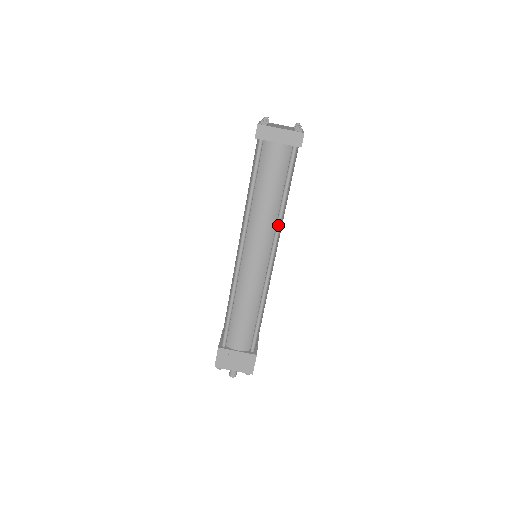
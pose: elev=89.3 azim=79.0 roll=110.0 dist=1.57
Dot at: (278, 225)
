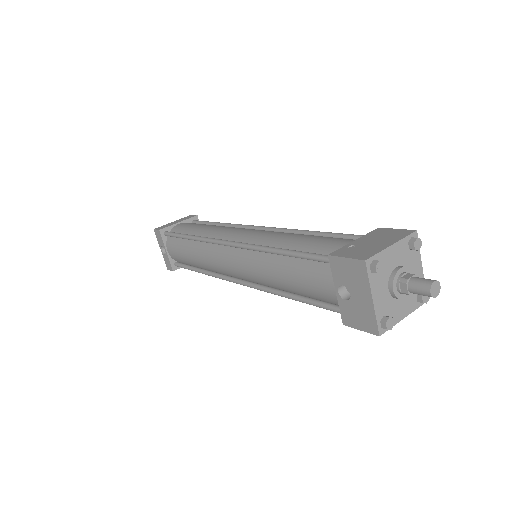
Dot at: (235, 225)
